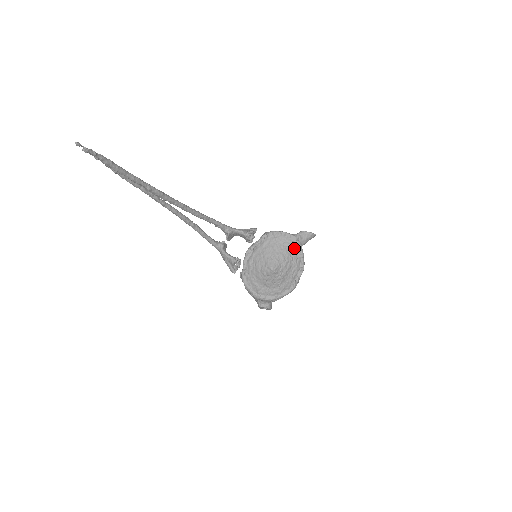
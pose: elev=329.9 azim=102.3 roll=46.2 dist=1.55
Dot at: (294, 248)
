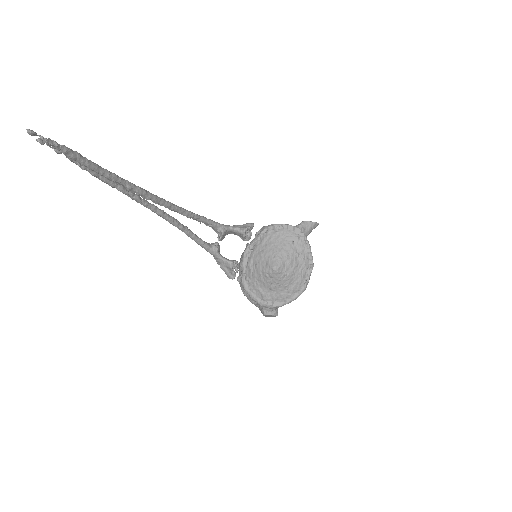
Dot at: (299, 242)
